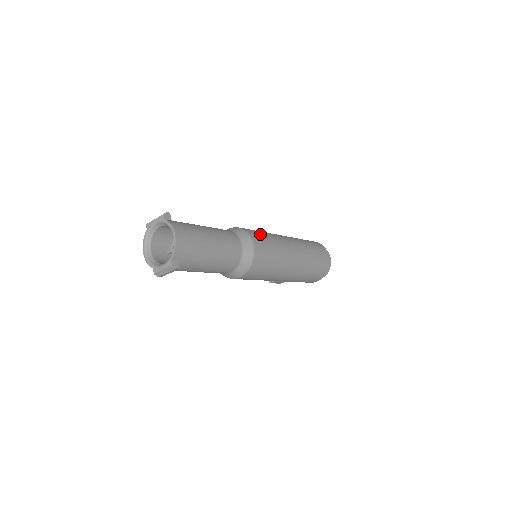
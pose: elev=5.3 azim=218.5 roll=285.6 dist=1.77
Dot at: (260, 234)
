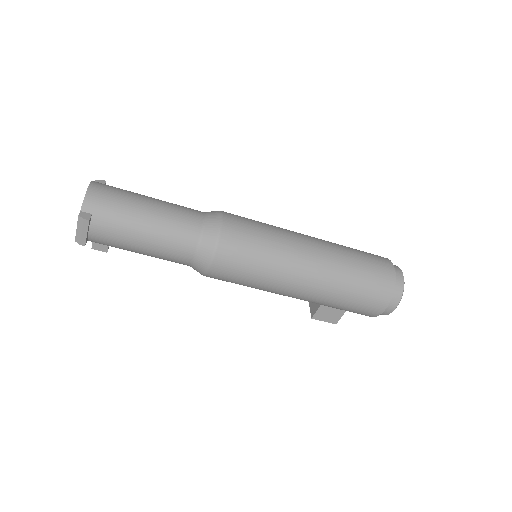
Dot at: (247, 218)
